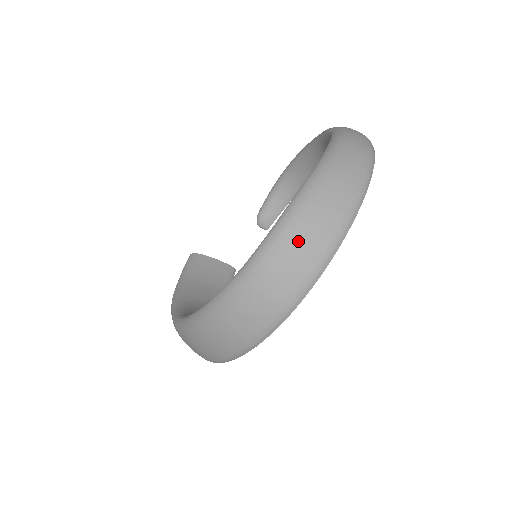
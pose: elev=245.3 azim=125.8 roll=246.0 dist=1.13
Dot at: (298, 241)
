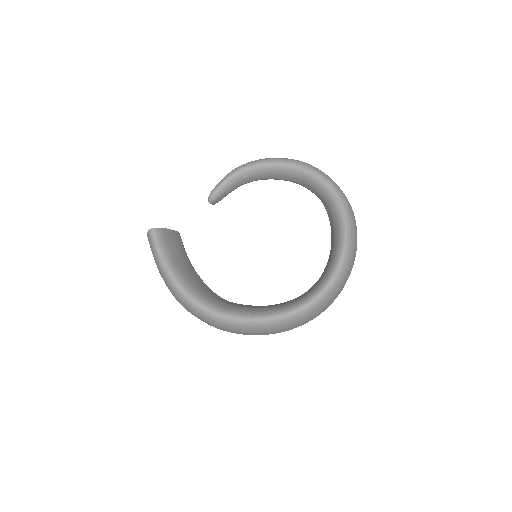
Dot at: (342, 284)
